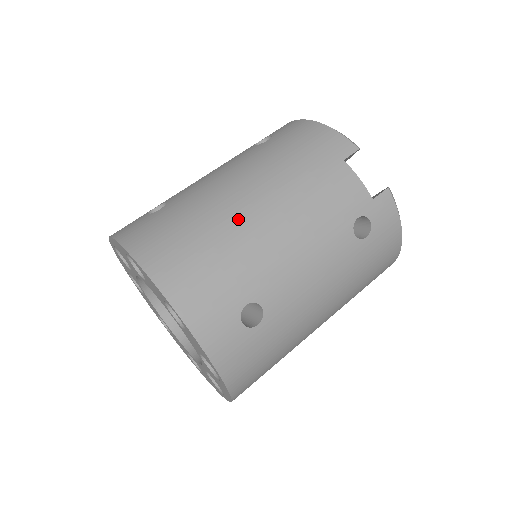
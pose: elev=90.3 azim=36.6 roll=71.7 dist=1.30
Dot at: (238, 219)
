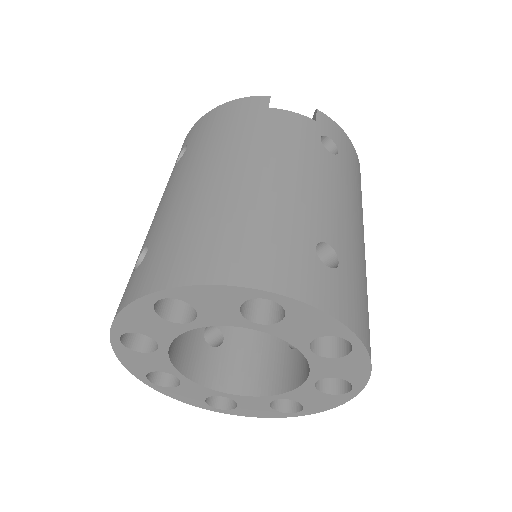
Dot at: (237, 190)
